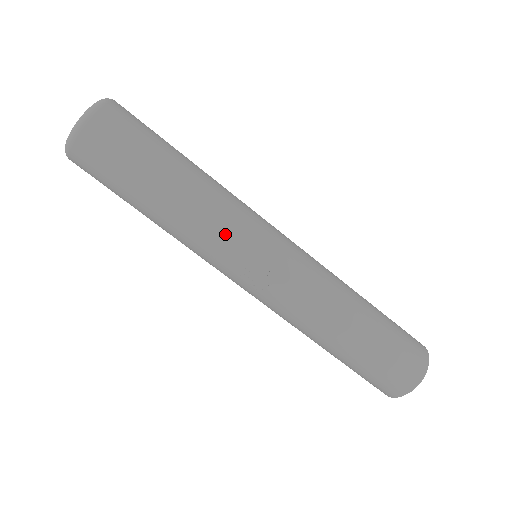
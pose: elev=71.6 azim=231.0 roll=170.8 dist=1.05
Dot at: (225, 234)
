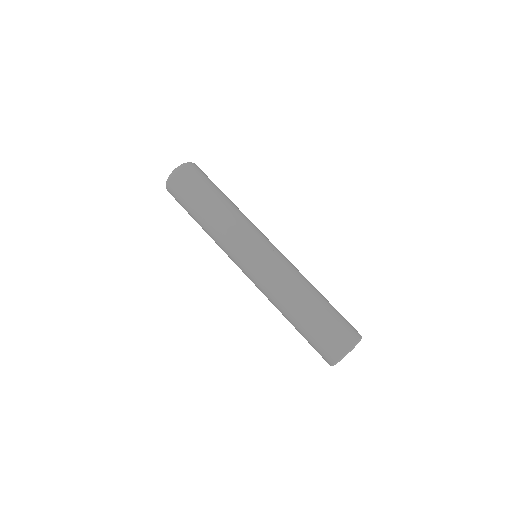
Dot at: (251, 224)
